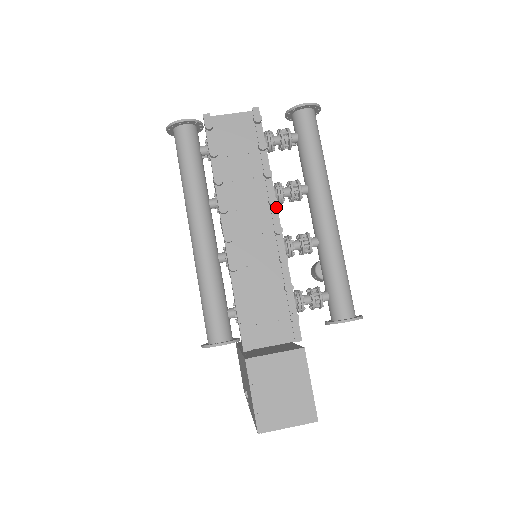
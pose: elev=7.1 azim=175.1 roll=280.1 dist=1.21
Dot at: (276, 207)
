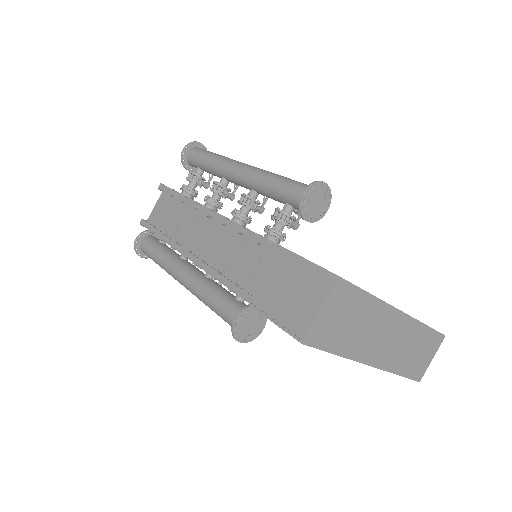
Dot at: (202, 206)
